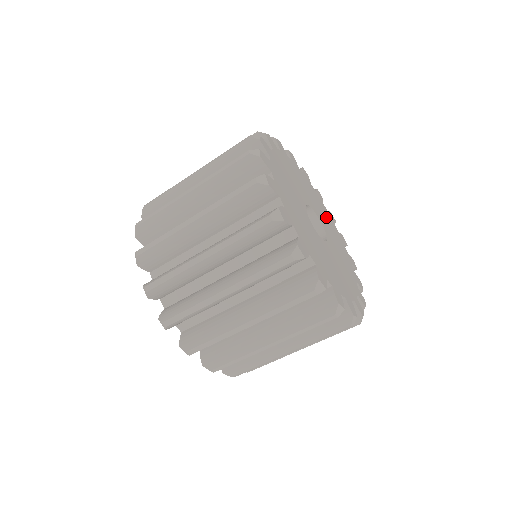
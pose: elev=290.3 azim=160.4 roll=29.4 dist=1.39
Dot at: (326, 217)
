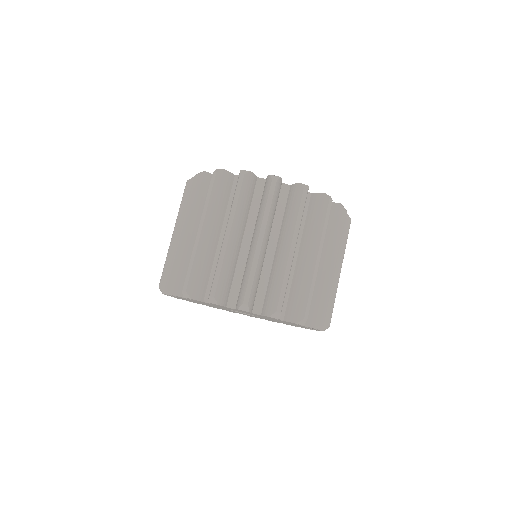
Dot at: occluded
